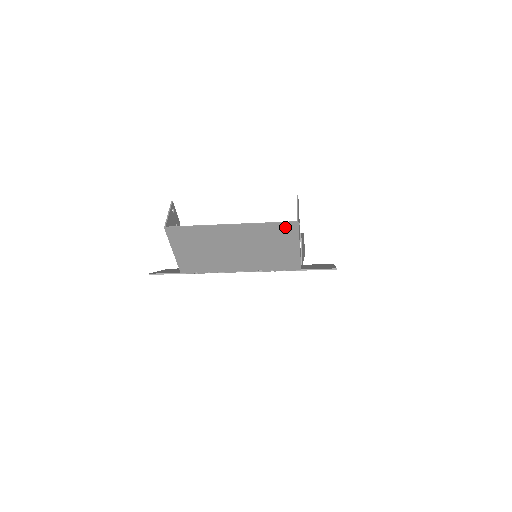
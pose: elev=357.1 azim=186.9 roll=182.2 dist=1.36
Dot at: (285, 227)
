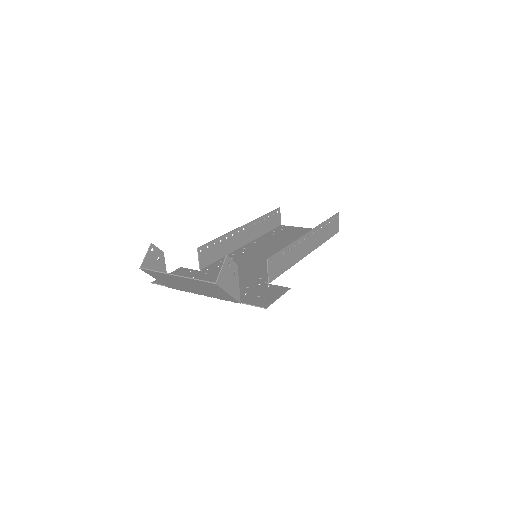
Dot at: (210, 284)
